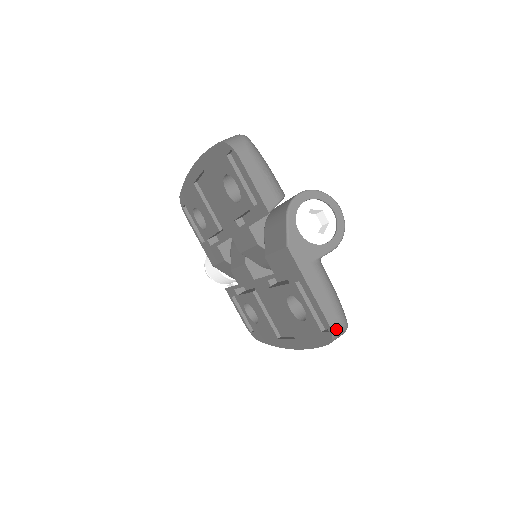
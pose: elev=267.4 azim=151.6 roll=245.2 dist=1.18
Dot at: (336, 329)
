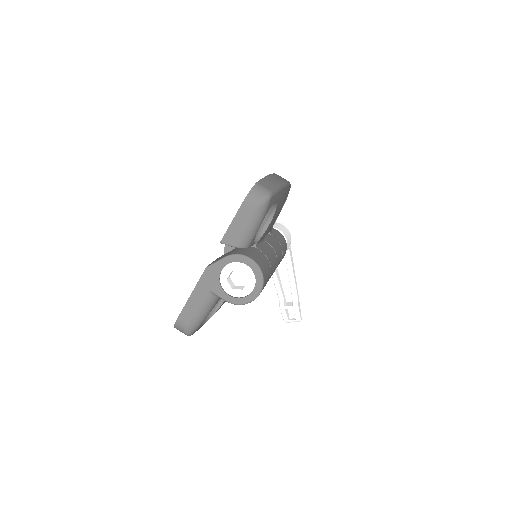
Dot at: (179, 326)
